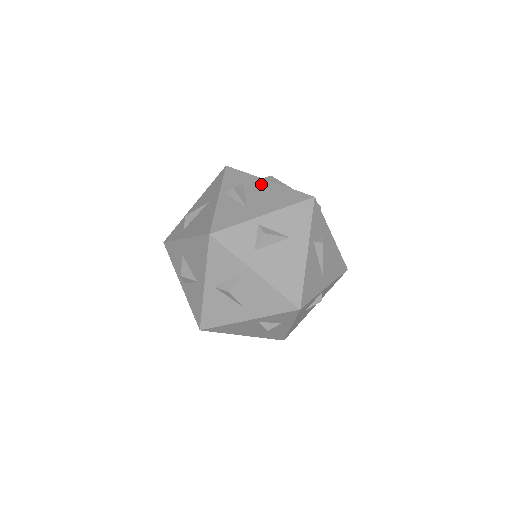
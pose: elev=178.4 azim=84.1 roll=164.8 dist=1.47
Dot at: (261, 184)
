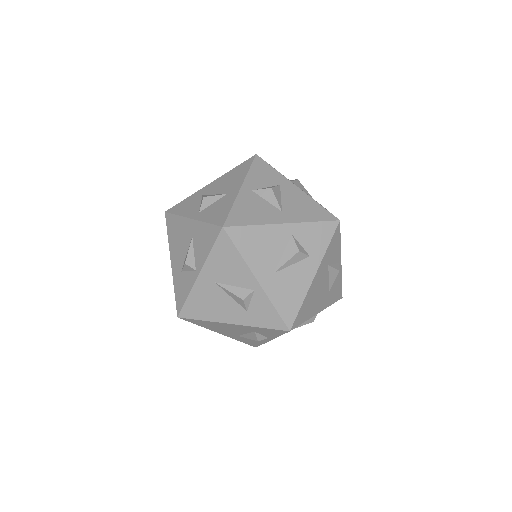
Dot at: occluded
